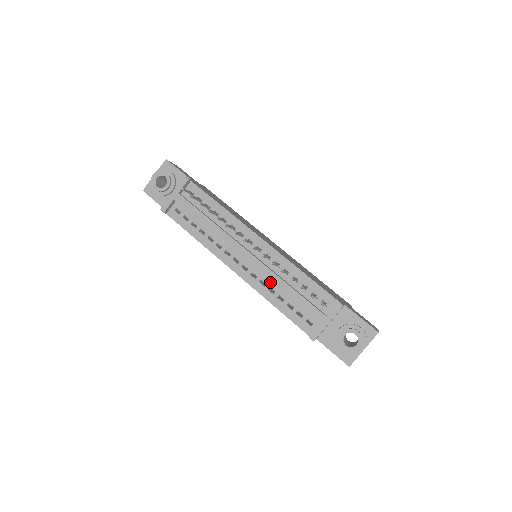
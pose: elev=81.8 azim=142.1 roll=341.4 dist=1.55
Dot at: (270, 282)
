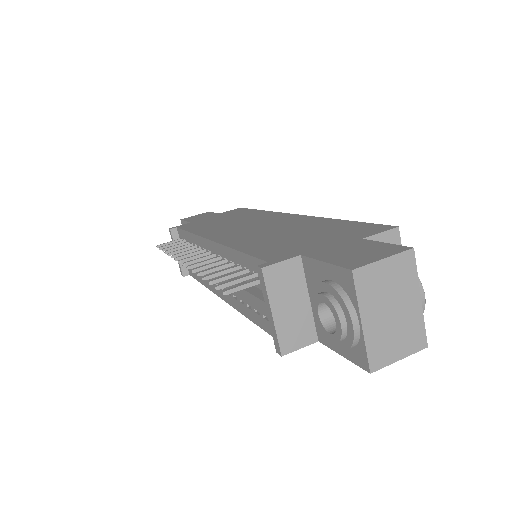
Dot at: occluded
